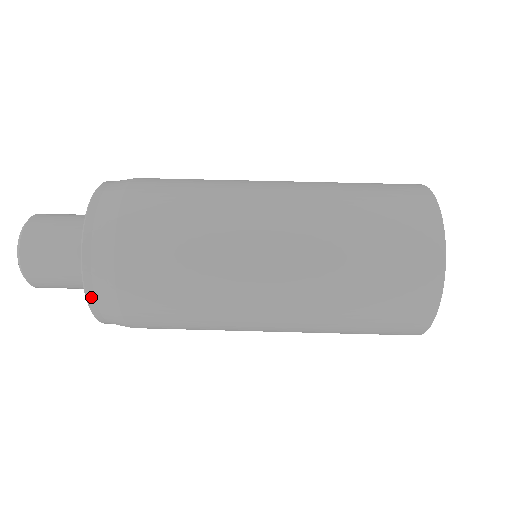
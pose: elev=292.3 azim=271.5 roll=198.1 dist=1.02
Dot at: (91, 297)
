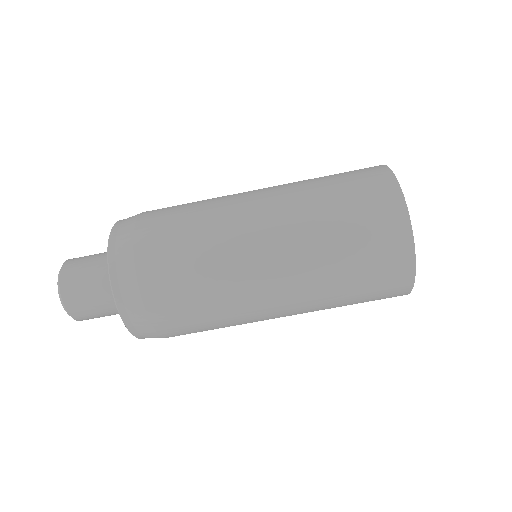
Dot at: (123, 311)
